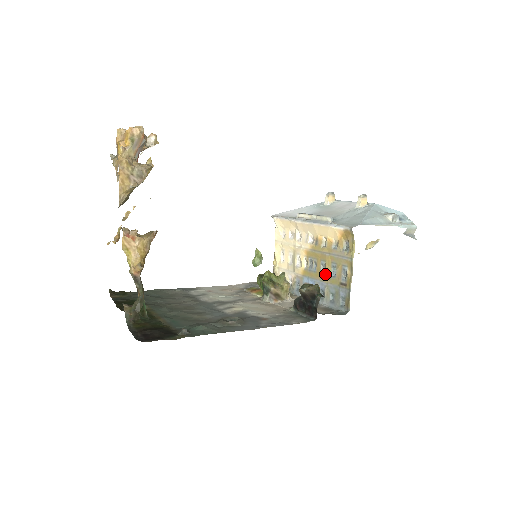
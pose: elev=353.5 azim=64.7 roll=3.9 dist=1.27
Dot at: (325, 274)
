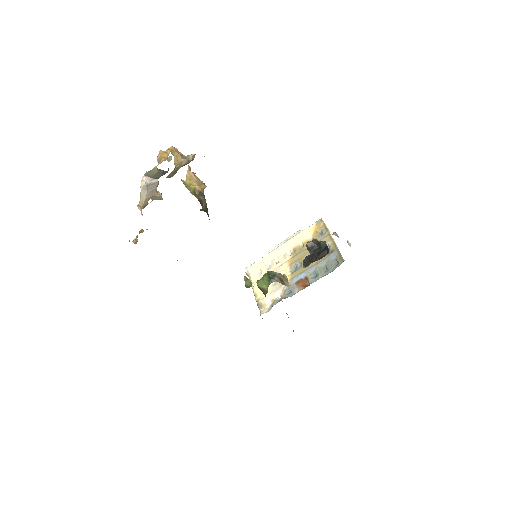
Dot at: occluded
